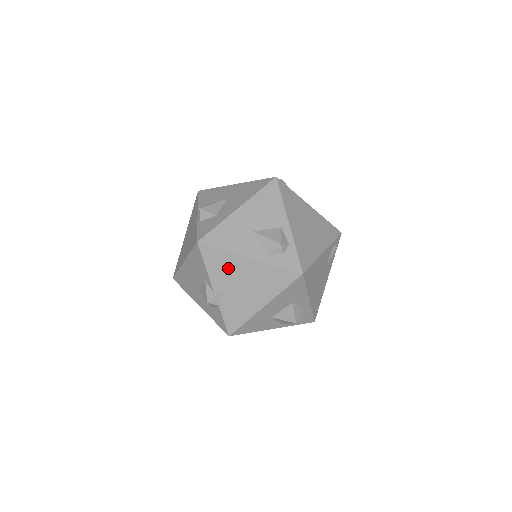
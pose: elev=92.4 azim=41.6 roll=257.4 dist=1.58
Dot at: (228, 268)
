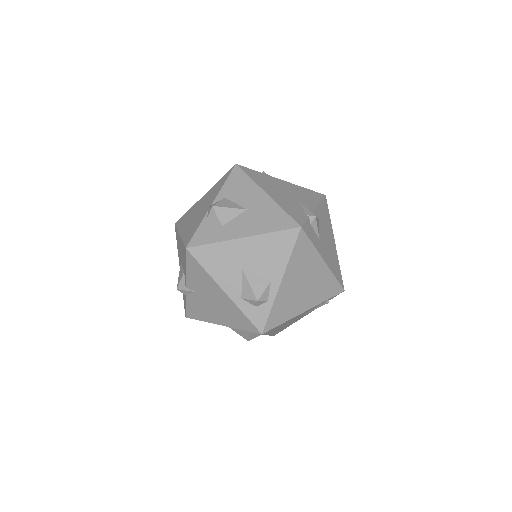
Dot at: (204, 283)
